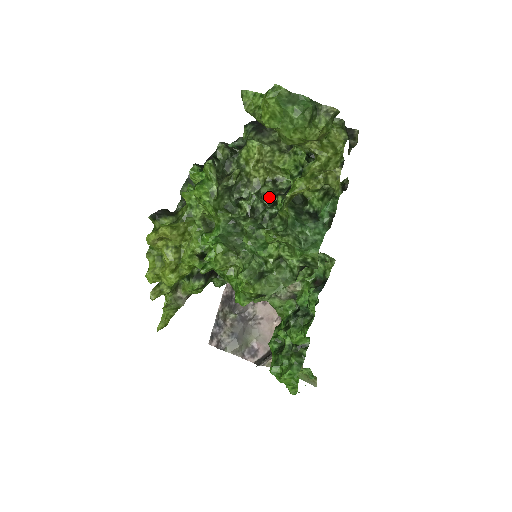
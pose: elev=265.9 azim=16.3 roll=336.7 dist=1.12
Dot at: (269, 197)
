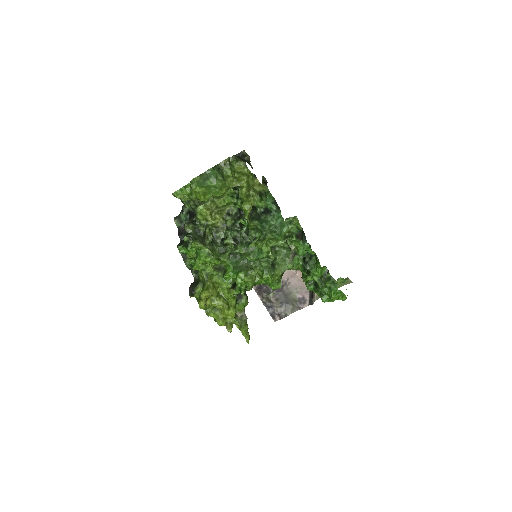
Dot at: (235, 224)
